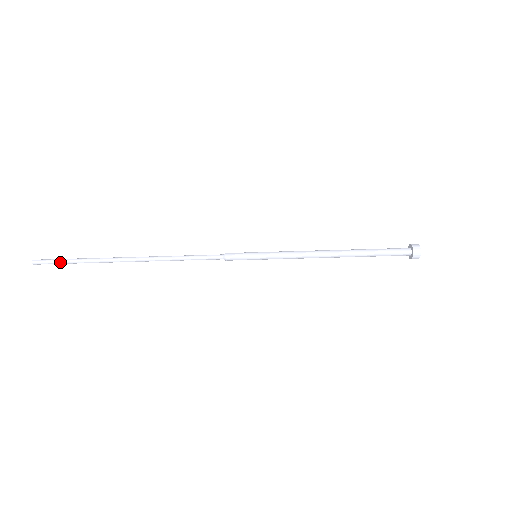
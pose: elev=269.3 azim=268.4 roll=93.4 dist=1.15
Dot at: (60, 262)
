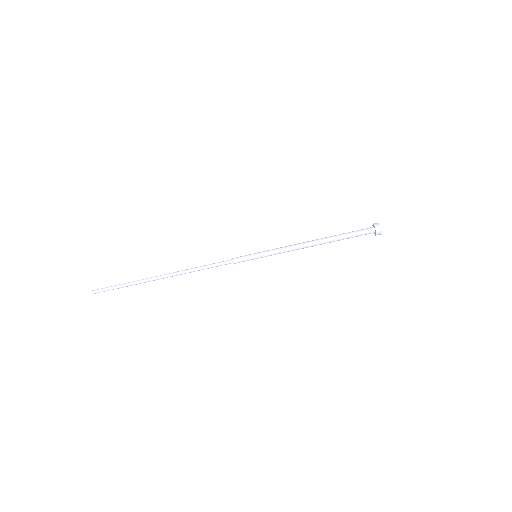
Dot at: (113, 289)
